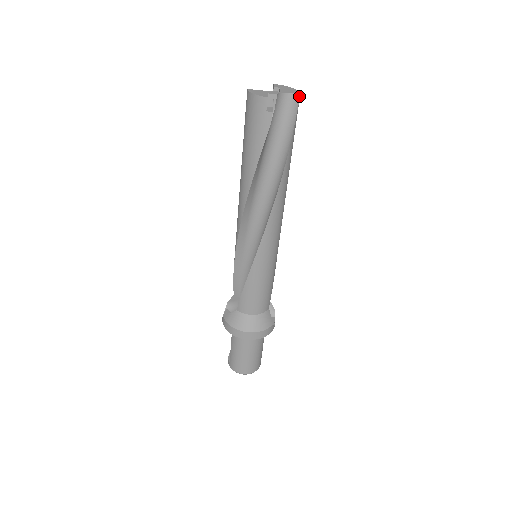
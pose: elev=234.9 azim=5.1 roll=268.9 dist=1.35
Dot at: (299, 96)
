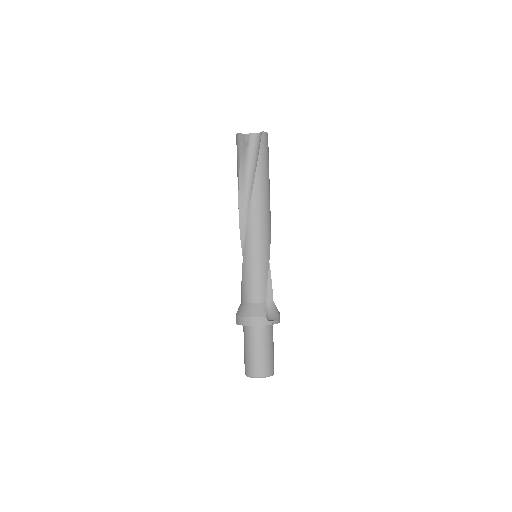
Dot at: (262, 132)
